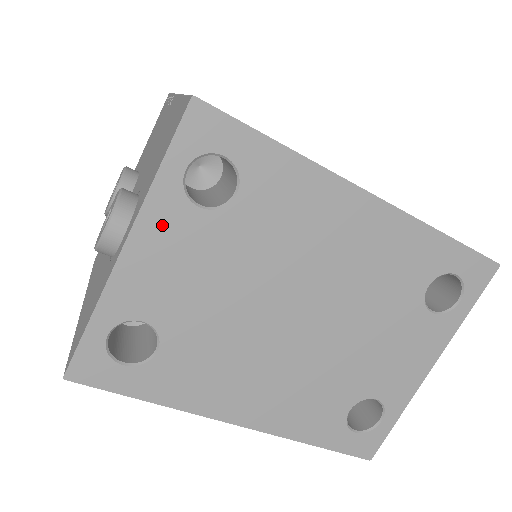
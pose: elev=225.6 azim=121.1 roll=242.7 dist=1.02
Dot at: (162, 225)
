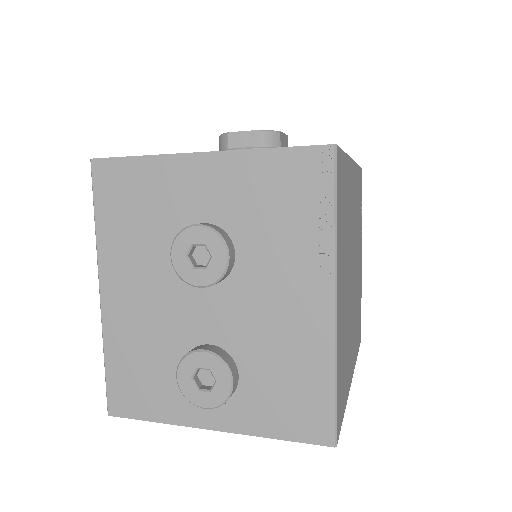
Dot at: occluded
